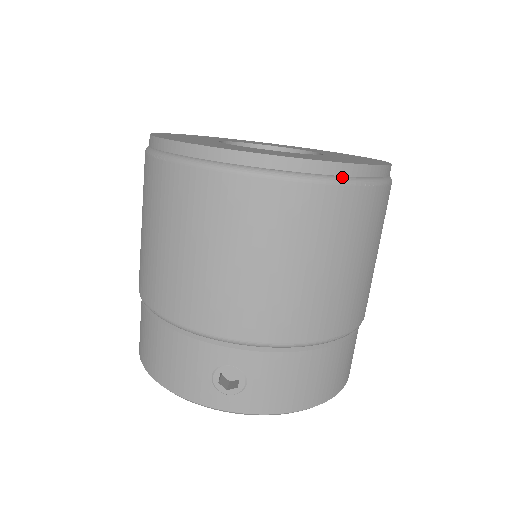
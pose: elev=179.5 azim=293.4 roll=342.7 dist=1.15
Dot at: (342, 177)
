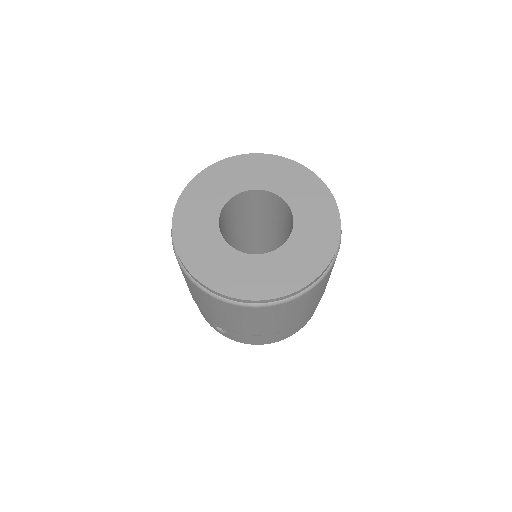
Dot at: (260, 303)
